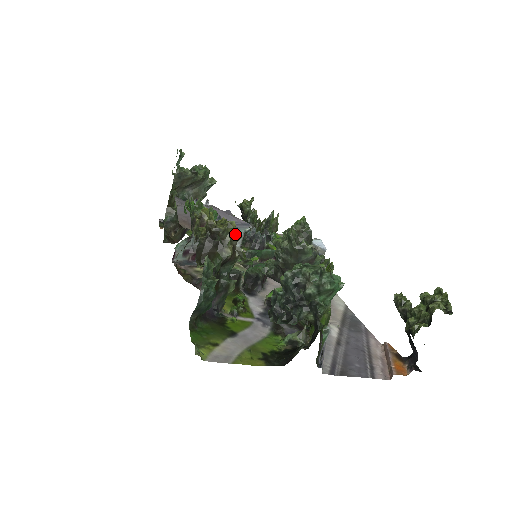
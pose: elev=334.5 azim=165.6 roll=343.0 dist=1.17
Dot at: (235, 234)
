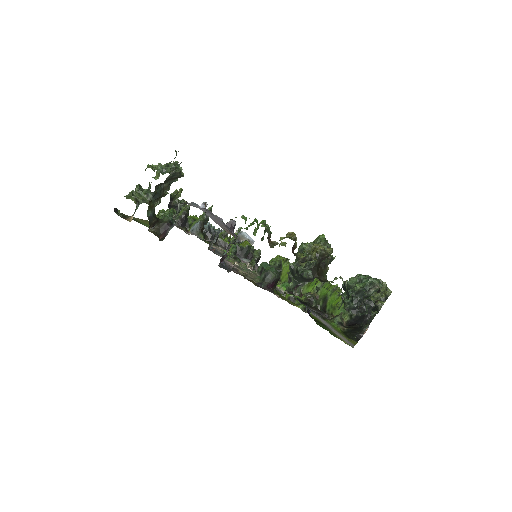
Dot at: occluded
